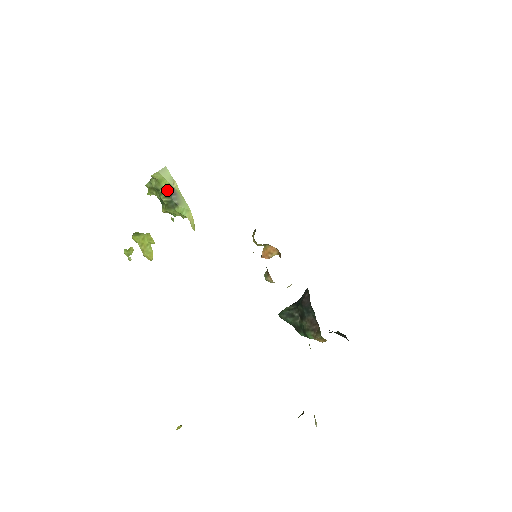
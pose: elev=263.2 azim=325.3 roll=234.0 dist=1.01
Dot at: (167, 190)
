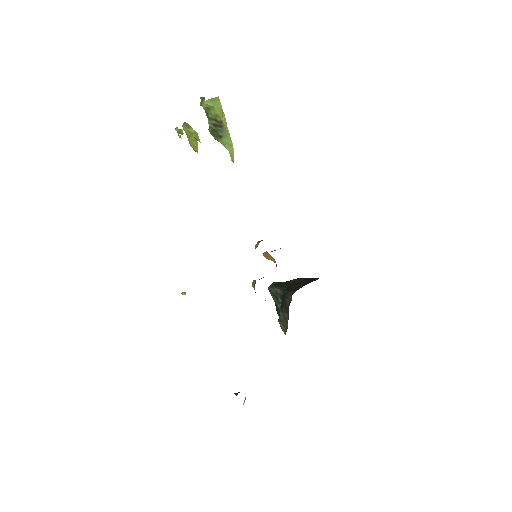
Dot at: (215, 119)
